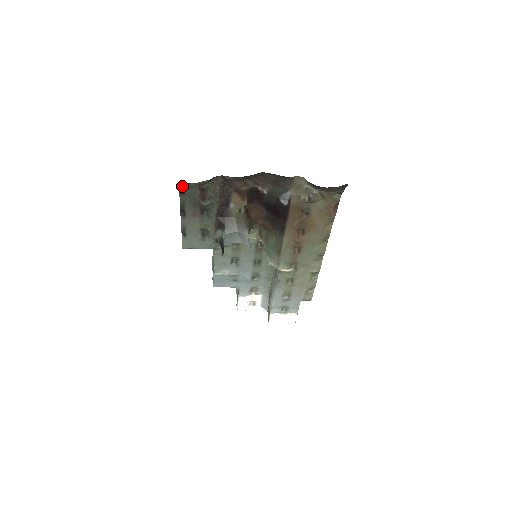
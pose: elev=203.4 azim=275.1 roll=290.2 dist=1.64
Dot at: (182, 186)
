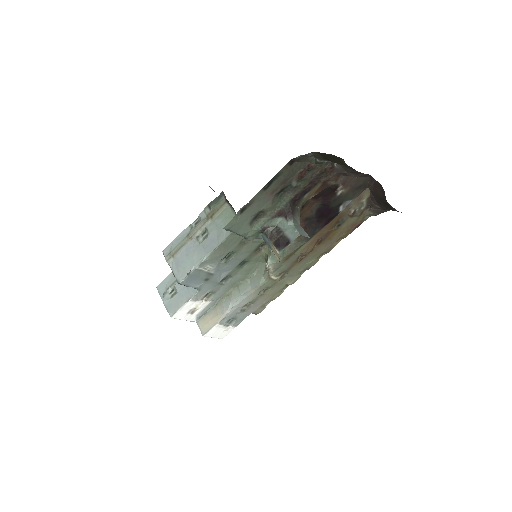
Dot at: (304, 156)
